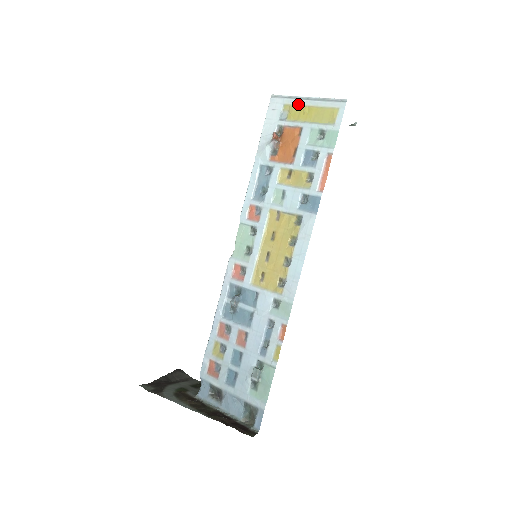
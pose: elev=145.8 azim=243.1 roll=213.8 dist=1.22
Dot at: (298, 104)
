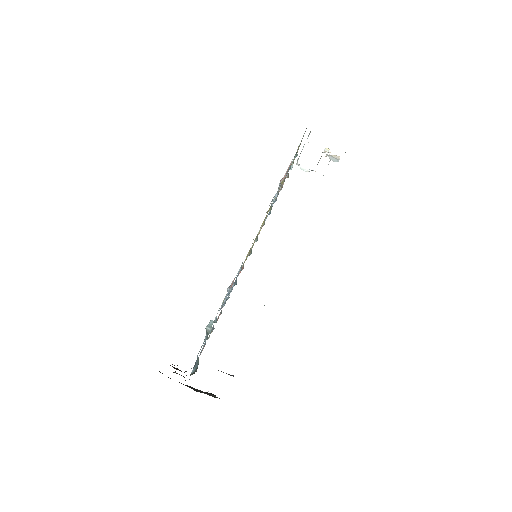
Dot at: occluded
